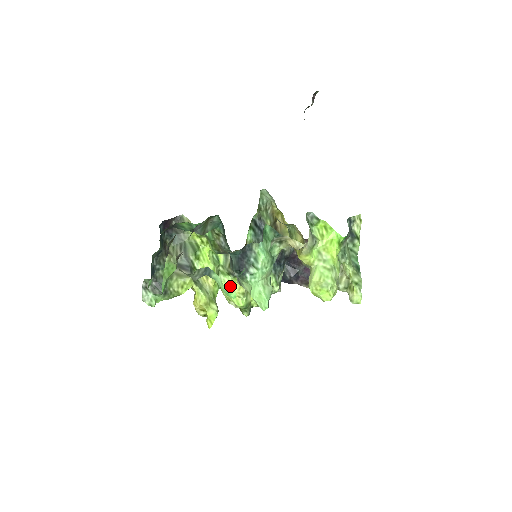
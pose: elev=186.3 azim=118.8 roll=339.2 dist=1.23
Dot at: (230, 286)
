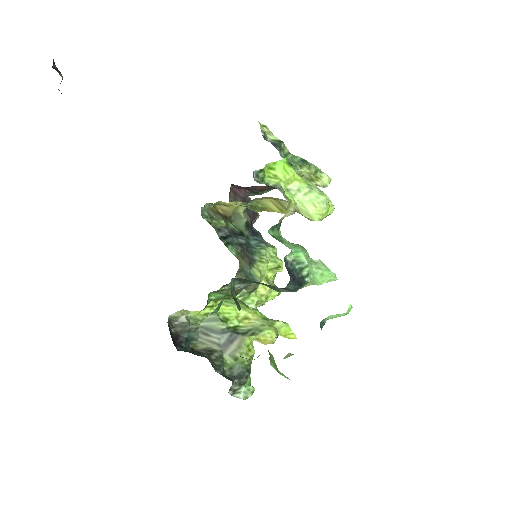
Dot at: (259, 297)
